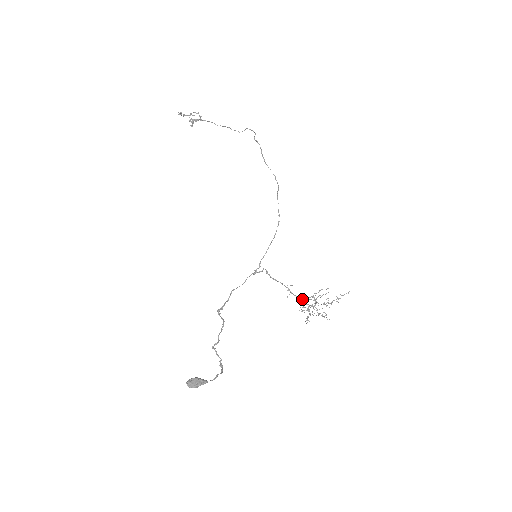
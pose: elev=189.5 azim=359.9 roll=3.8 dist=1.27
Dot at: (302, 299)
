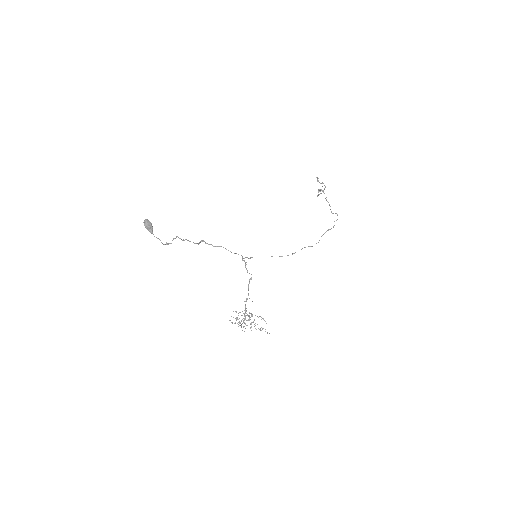
Dot at: (246, 311)
